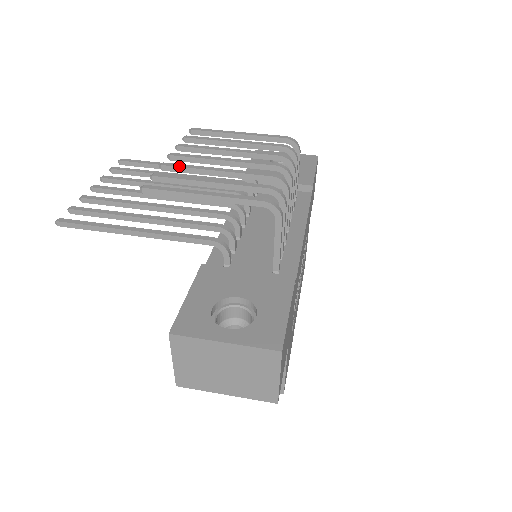
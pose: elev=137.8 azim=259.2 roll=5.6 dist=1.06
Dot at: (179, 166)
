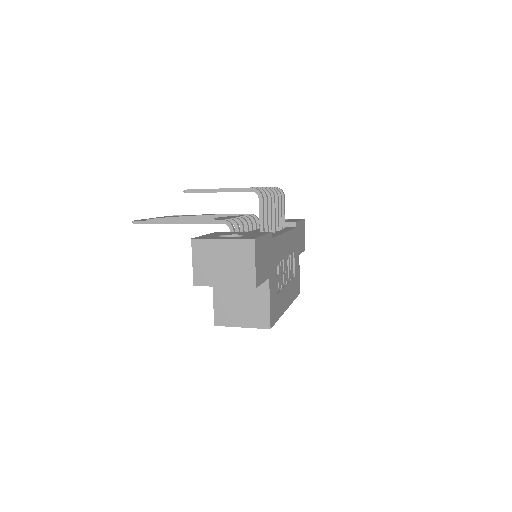
Dot at: occluded
